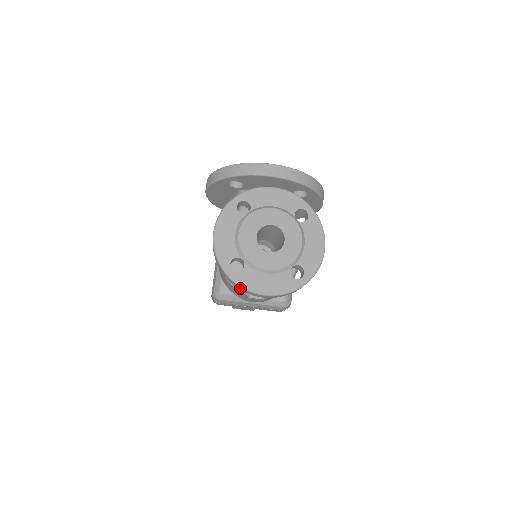
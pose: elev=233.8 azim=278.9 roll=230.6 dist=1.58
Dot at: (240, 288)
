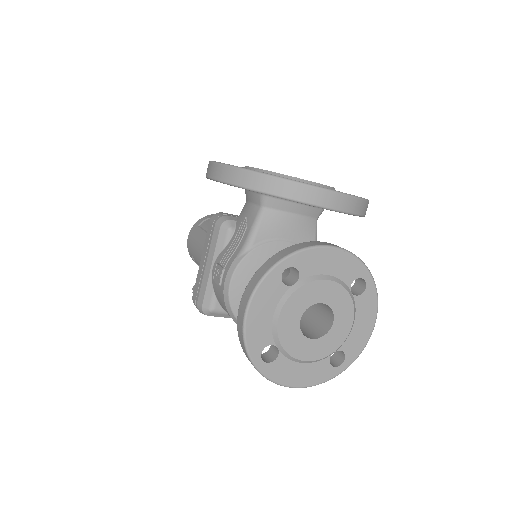
Dot at: occluded
